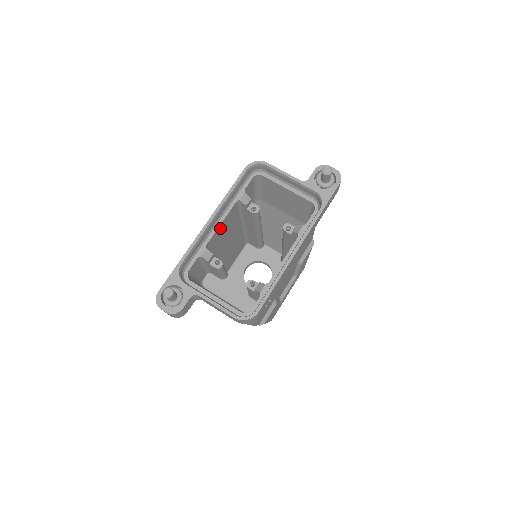
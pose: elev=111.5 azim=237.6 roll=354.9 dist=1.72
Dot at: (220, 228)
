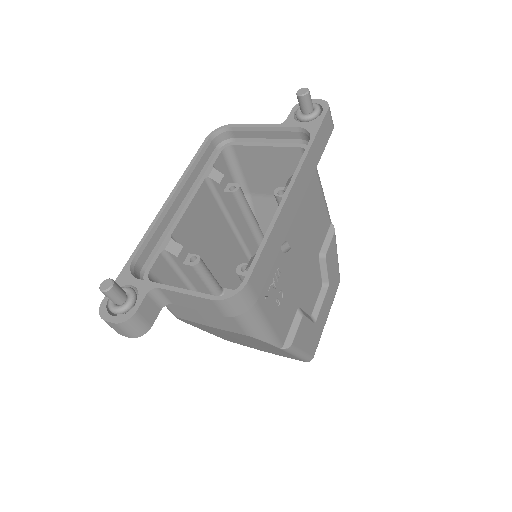
Dot at: (189, 216)
